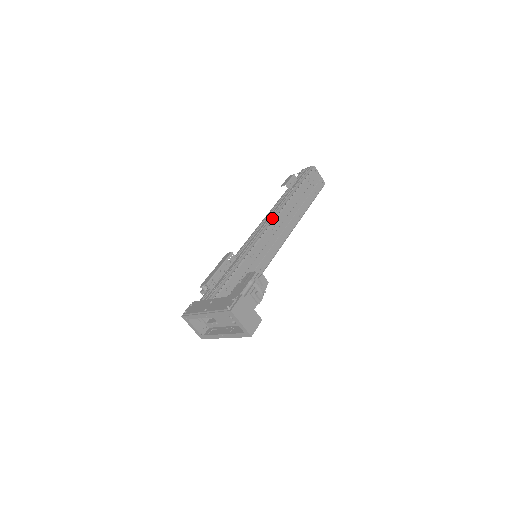
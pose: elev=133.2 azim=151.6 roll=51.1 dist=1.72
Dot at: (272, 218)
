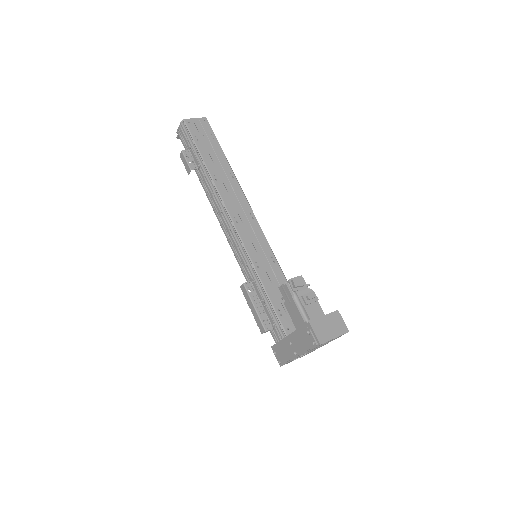
Dot at: (224, 214)
